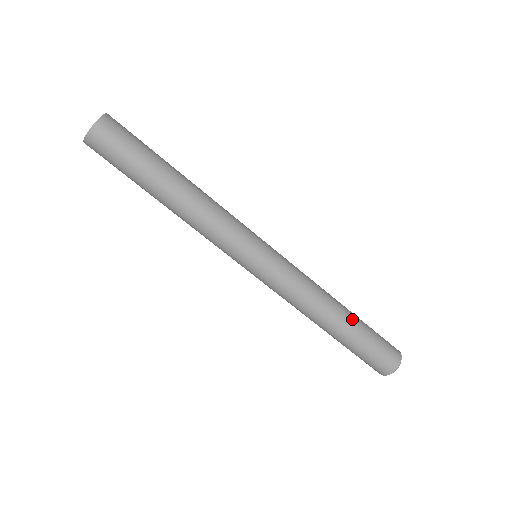
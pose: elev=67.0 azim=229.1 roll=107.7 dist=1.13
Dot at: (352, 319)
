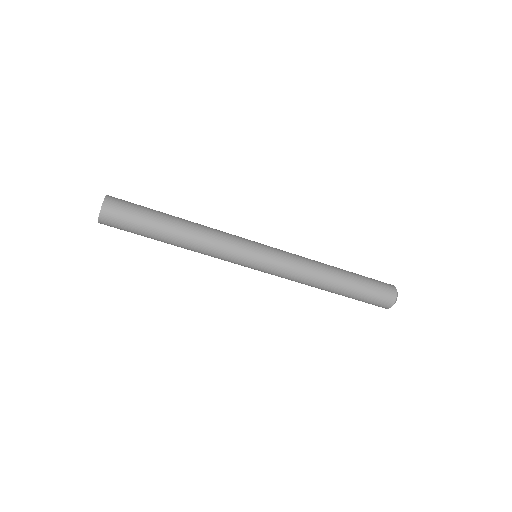
Dot at: (344, 287)
